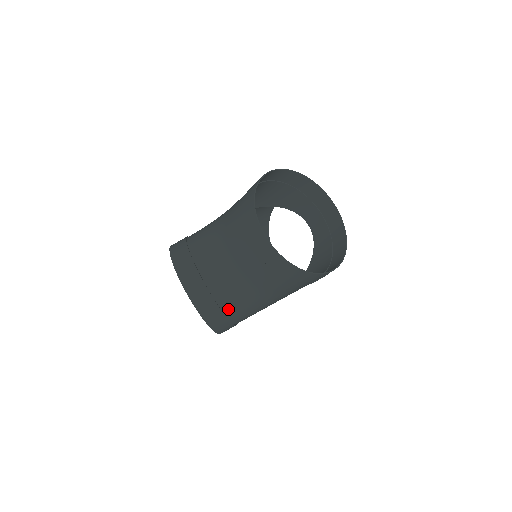
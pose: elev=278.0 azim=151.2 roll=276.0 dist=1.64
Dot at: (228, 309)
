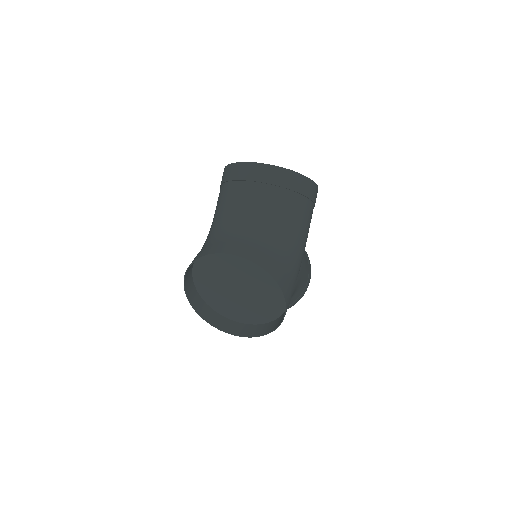
Dot at: (277, 259)
